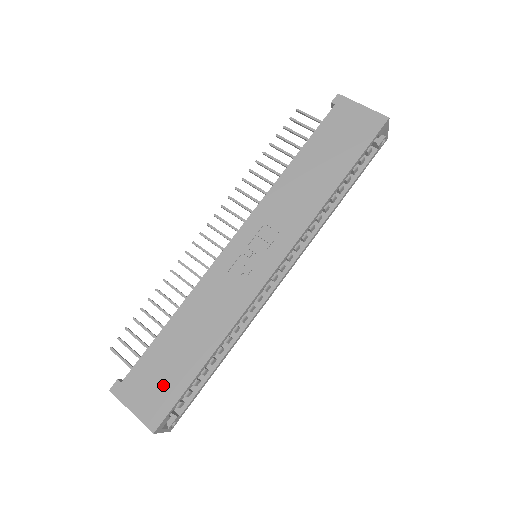
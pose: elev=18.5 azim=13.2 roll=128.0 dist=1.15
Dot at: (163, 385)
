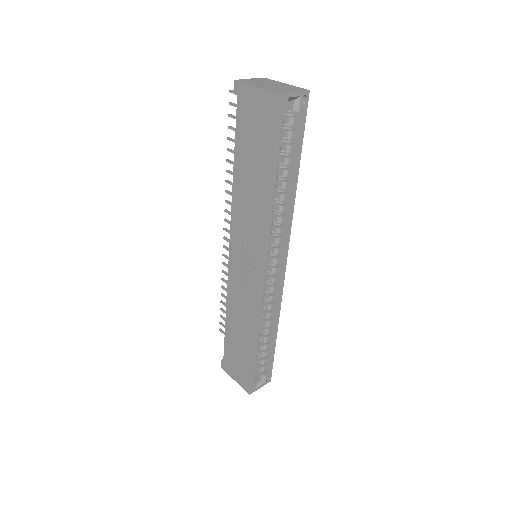
Dot at: (241, 365)
